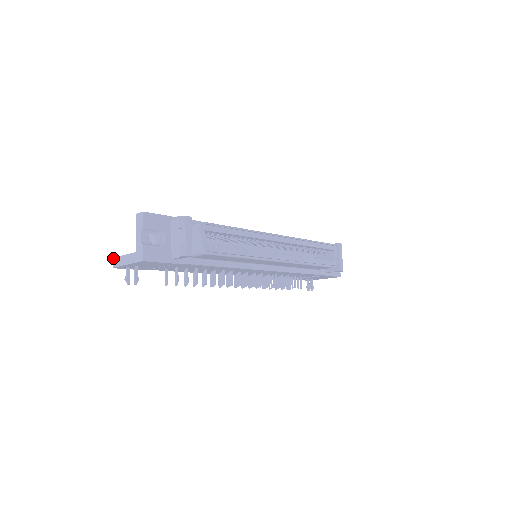
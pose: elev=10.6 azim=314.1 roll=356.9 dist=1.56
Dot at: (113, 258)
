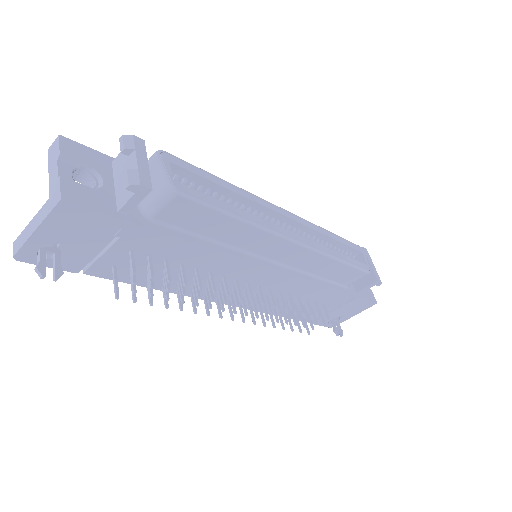
Dot at: (14, 241)
